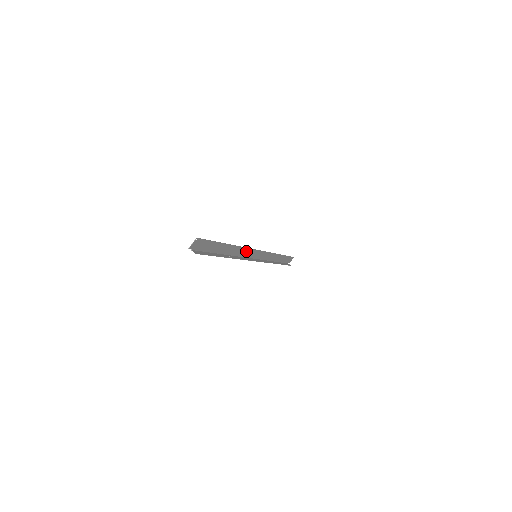
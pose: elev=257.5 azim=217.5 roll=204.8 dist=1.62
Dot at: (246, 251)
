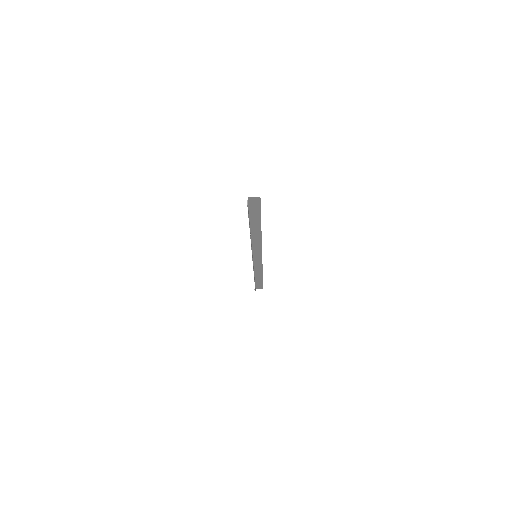
Dot at: (258, 245)
